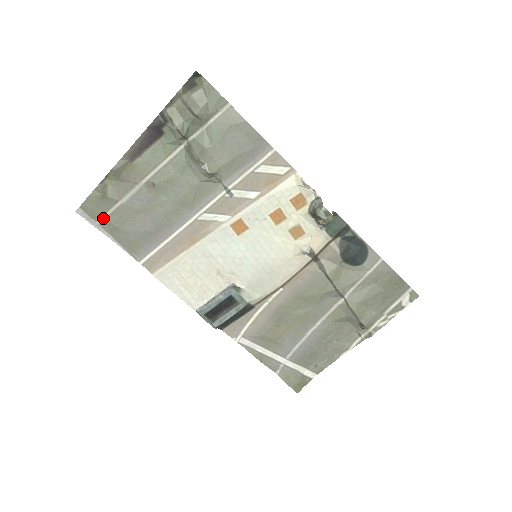
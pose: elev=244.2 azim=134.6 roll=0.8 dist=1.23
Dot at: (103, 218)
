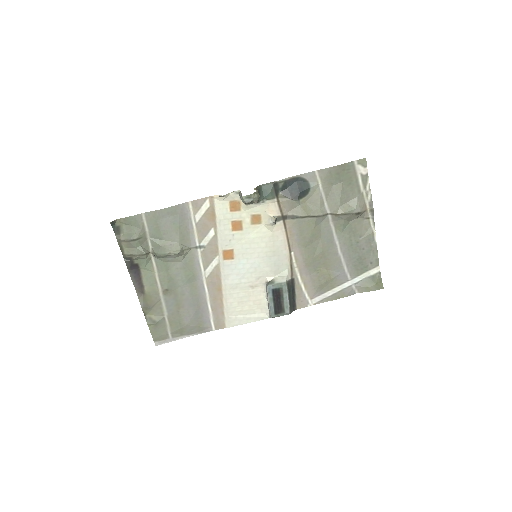
Dot at: (170, 333)
